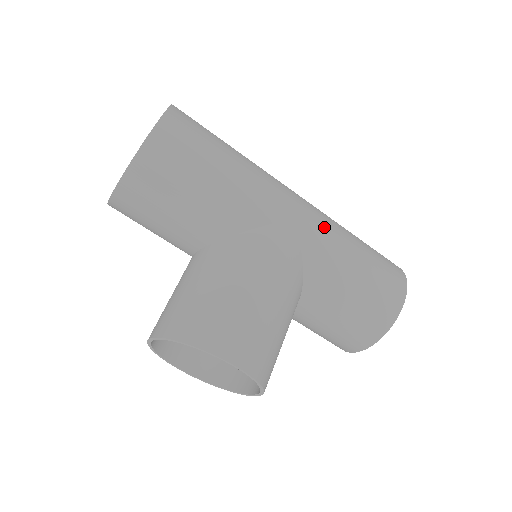
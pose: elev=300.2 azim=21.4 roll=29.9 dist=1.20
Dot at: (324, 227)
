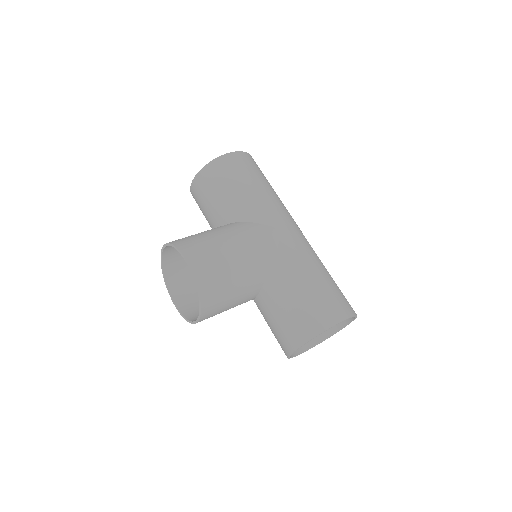
Dot at: (303, 248)
